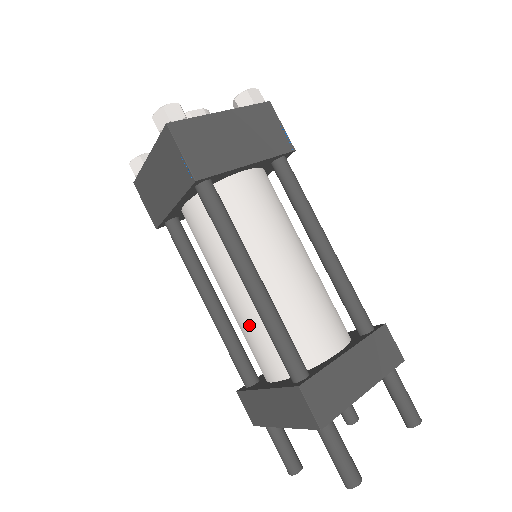
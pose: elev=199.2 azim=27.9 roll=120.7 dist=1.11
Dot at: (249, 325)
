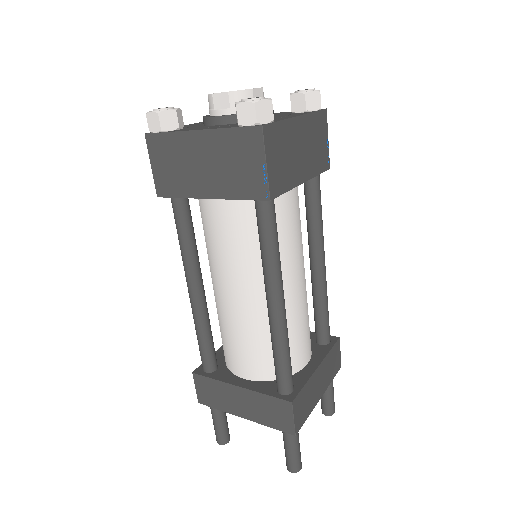
Dot at: occluded
